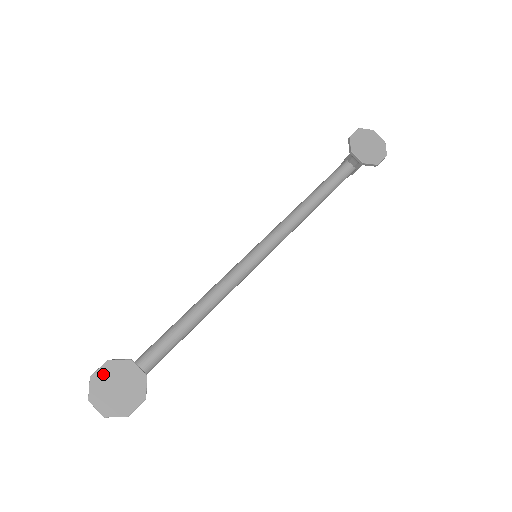
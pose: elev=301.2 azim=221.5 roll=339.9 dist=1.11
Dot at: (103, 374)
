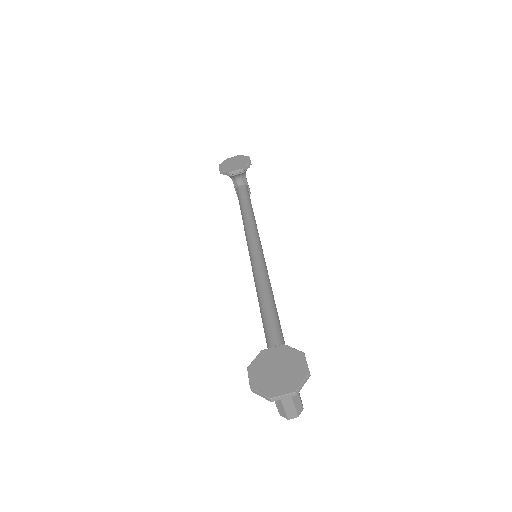
Dot at: (256, 377)
